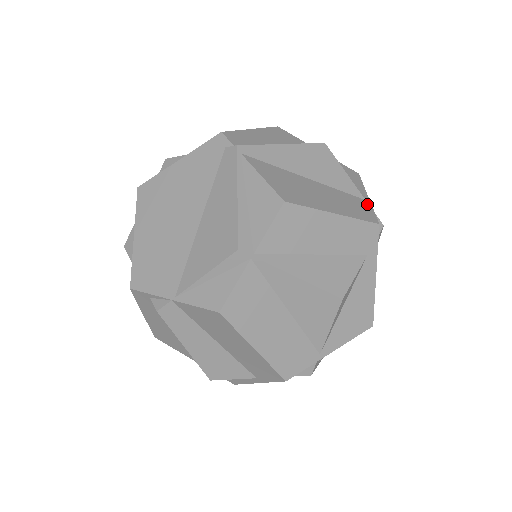
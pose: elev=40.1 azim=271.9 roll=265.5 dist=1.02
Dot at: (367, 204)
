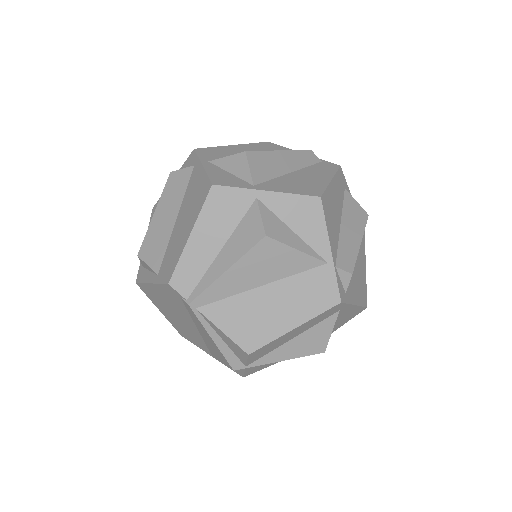
Dot at: (329, 272)
